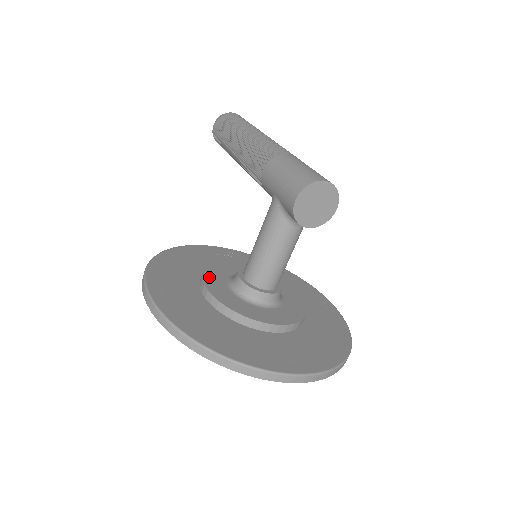
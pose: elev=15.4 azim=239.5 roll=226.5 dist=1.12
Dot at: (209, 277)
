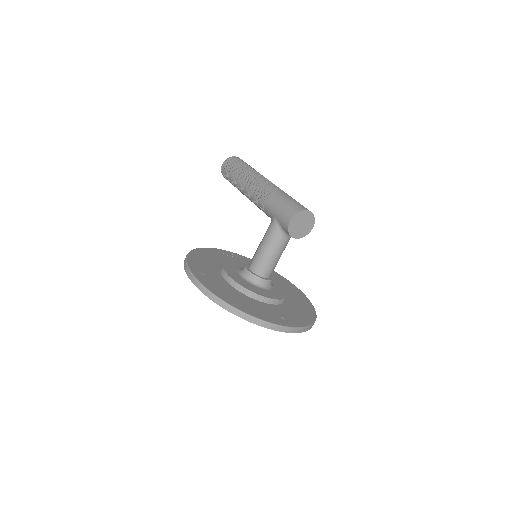
Dot at: (227, 268)
